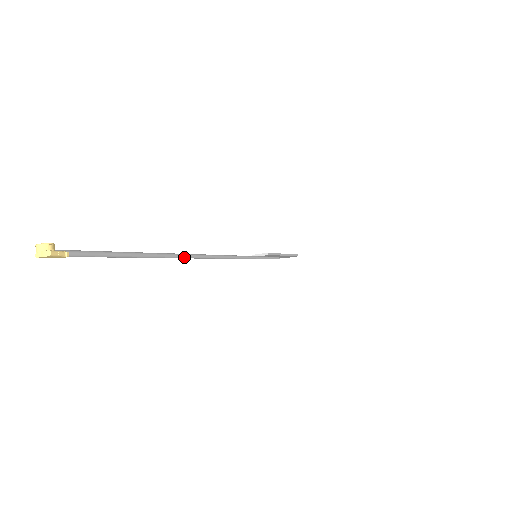
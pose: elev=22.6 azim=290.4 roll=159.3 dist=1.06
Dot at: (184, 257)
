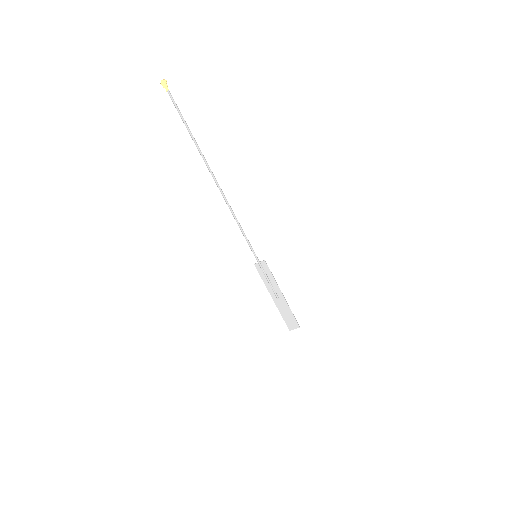
Dot at: (208, 165)
